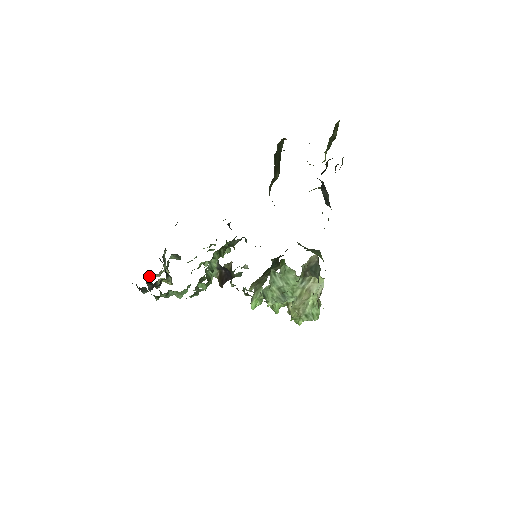
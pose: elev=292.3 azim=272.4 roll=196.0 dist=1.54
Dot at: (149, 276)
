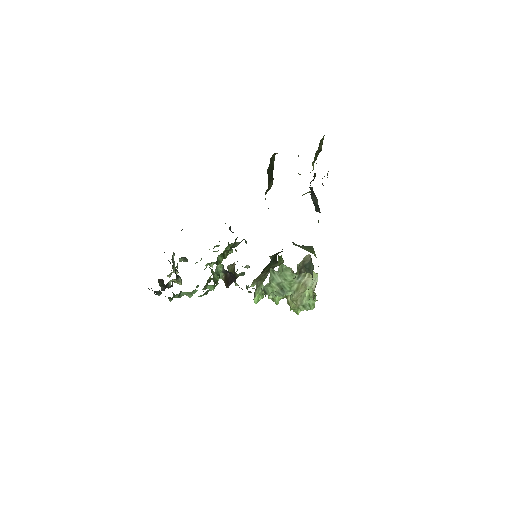
Dot at: (162, 279)
